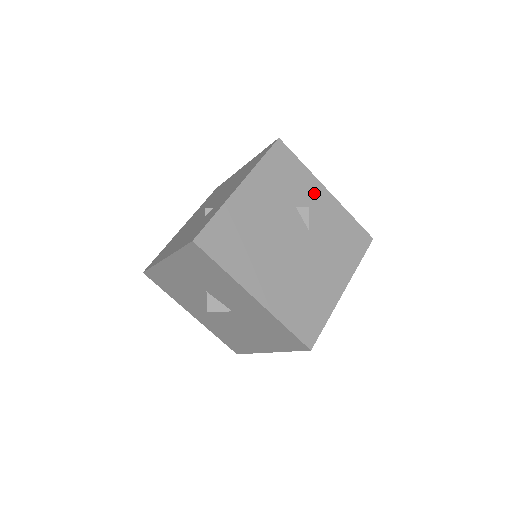
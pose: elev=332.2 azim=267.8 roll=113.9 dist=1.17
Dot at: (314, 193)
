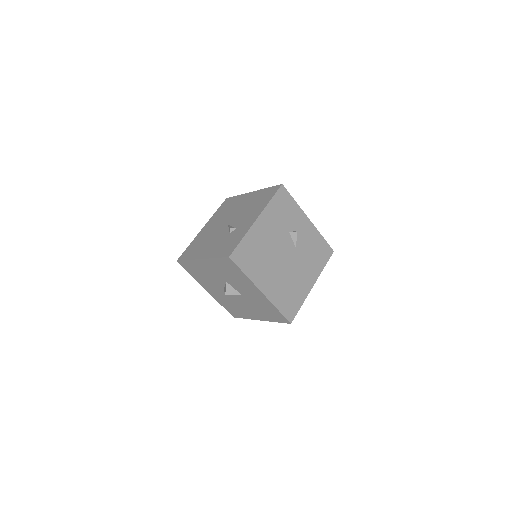
Dot at: (301, 222)
